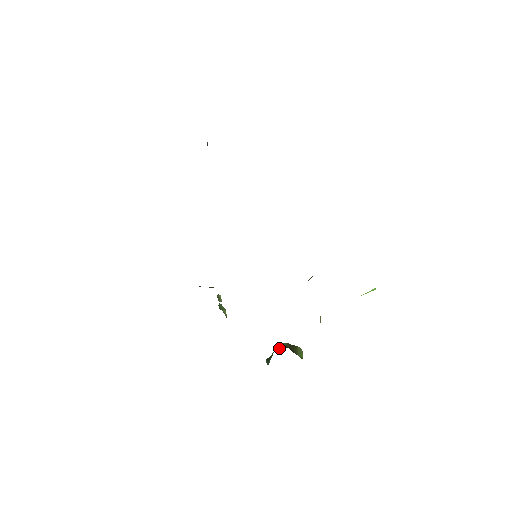
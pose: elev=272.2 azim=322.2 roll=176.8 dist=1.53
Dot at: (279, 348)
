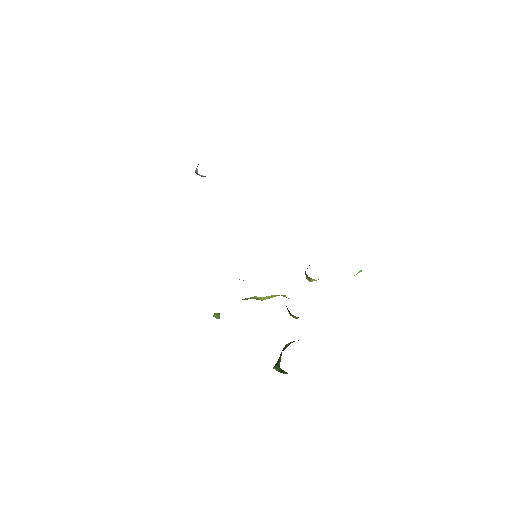
Dot at: (287, 346)
